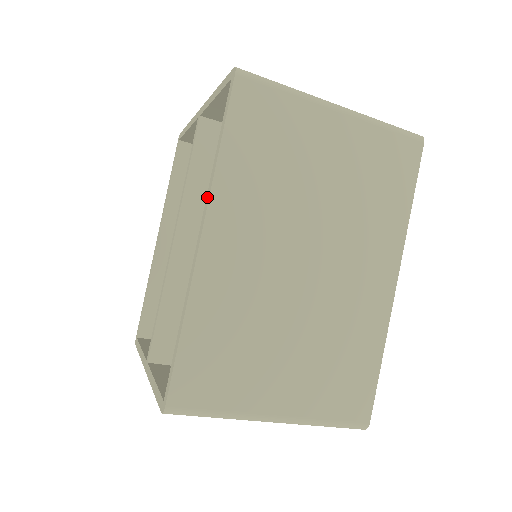
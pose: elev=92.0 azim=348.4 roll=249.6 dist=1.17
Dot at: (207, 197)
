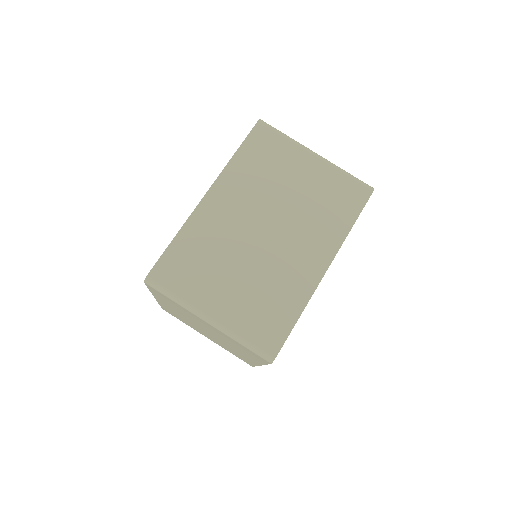
Dot at: (219, 176)
